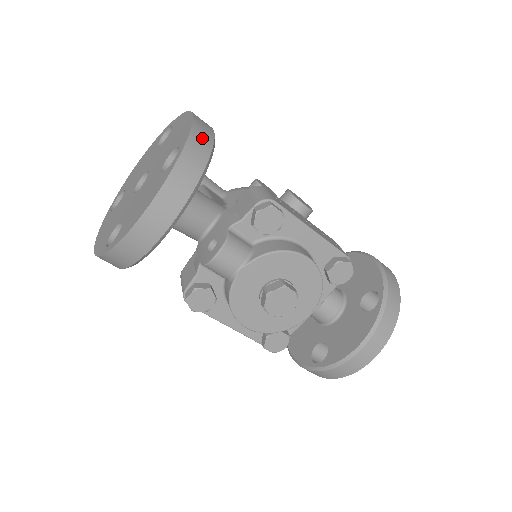
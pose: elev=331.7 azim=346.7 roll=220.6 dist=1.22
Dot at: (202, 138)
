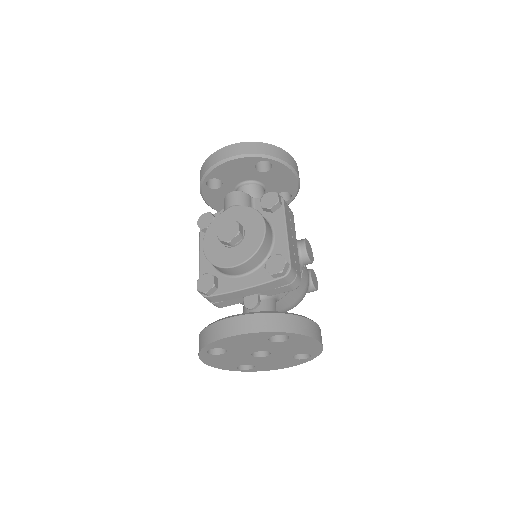
Dot at: (282, 154)
